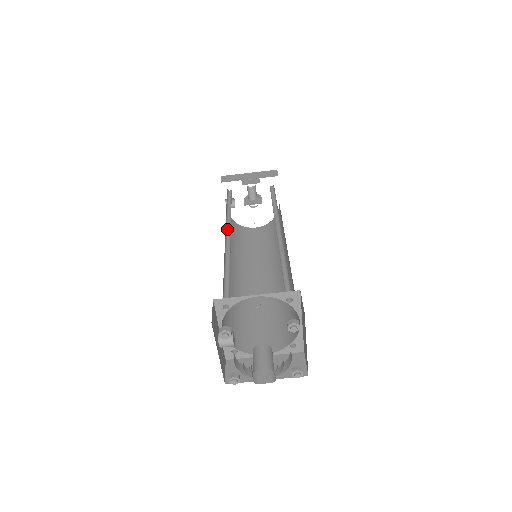
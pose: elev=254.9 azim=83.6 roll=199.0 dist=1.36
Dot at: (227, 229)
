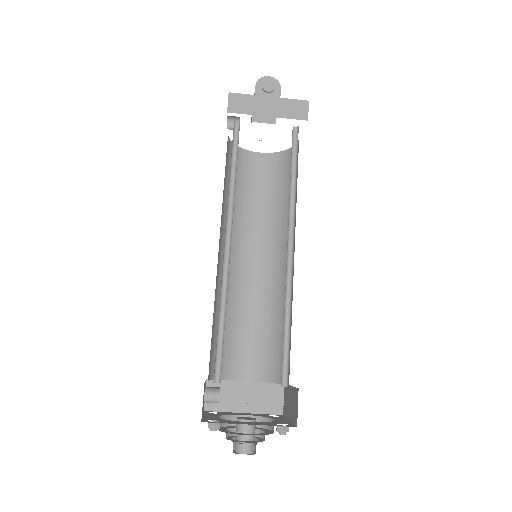
Dot at: (227, 222)
